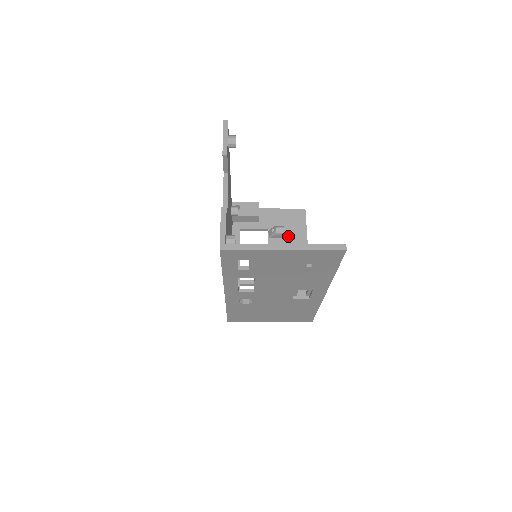
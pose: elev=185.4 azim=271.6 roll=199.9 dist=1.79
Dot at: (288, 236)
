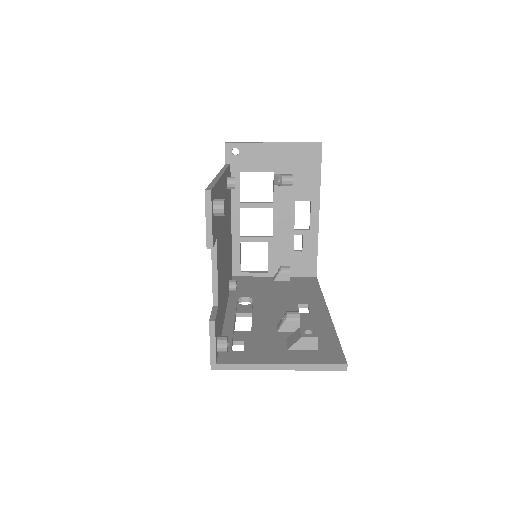
Dot at: (297, 182)
